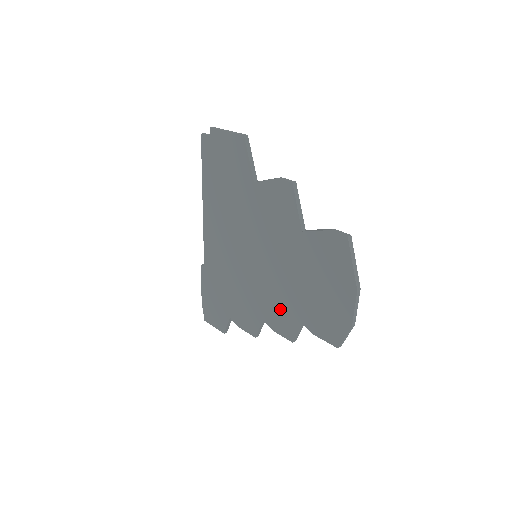
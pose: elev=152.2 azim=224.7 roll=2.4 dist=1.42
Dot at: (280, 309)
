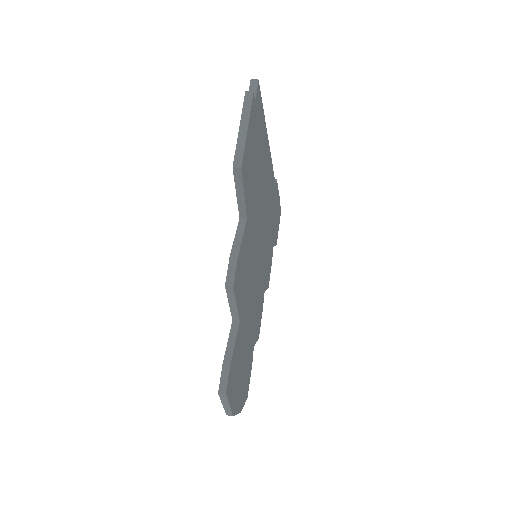
Dot at: occluded
